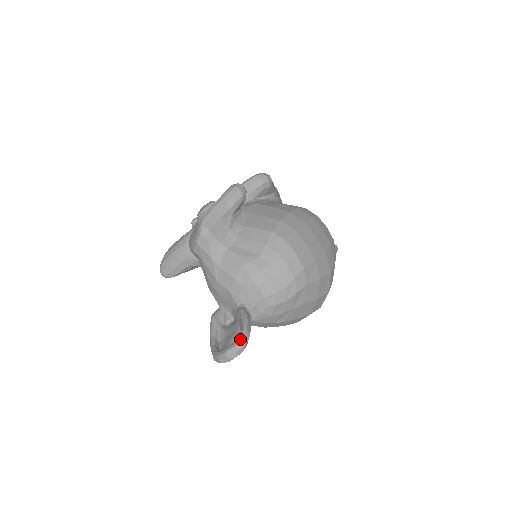
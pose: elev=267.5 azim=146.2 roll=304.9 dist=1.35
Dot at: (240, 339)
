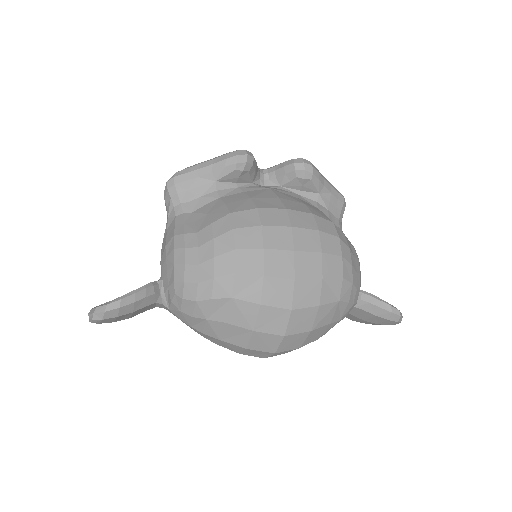
Dot at: (106, 303)
